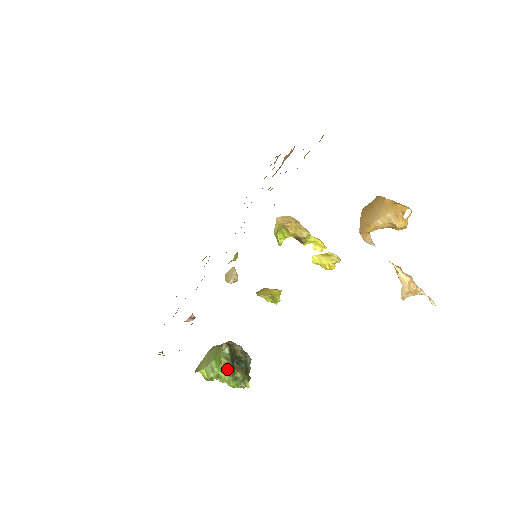
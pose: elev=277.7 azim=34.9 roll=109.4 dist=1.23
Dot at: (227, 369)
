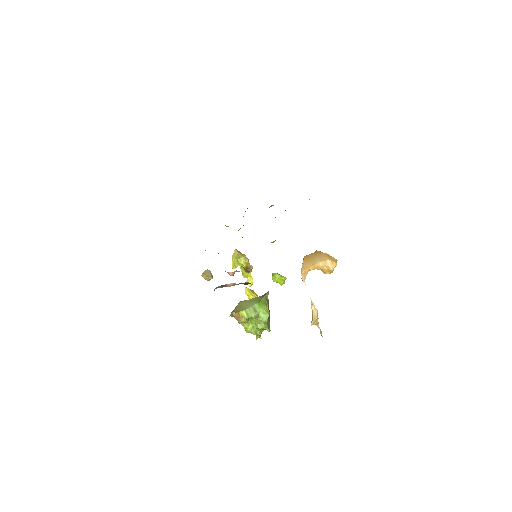
Dot at: (269, 310)
